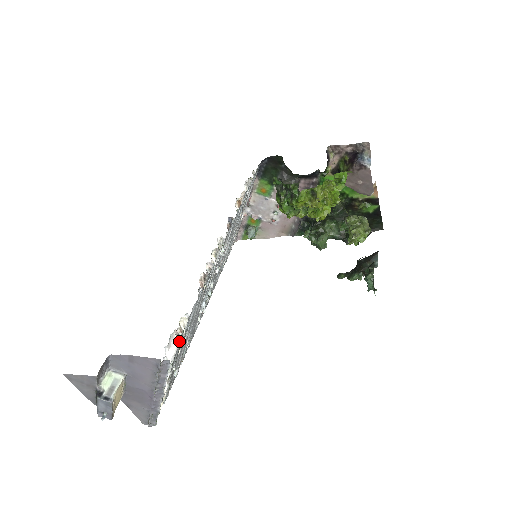
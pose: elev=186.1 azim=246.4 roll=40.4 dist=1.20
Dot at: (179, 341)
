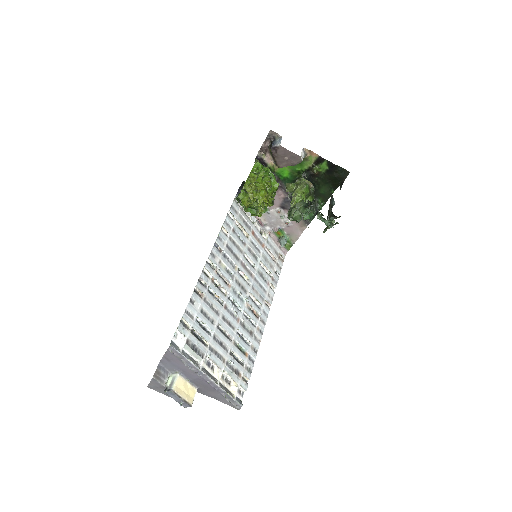
Dot at: (183, 334)
